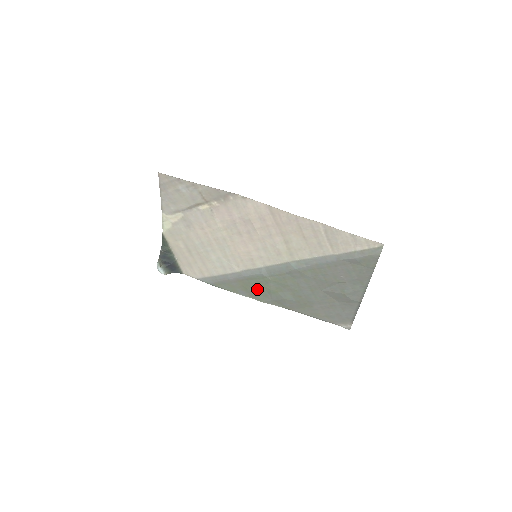
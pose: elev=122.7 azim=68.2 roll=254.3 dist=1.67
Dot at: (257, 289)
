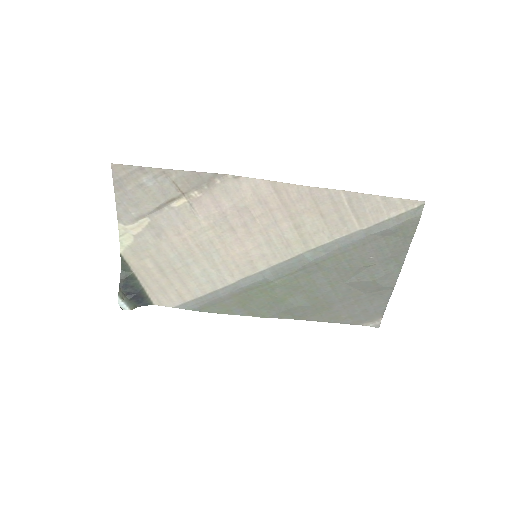
Dot at: (259, 301)
